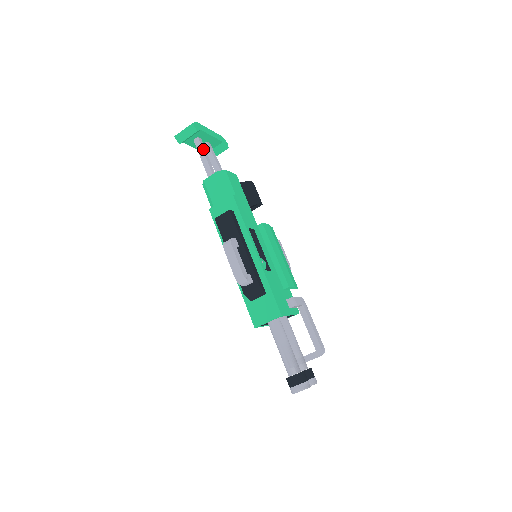
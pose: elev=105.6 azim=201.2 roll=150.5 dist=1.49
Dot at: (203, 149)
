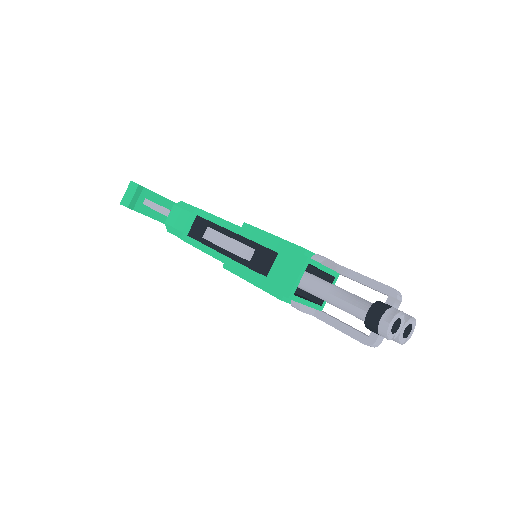
Dot at: (154, 203)
